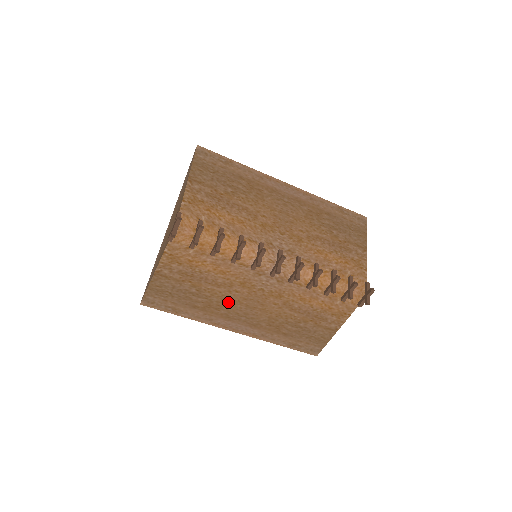
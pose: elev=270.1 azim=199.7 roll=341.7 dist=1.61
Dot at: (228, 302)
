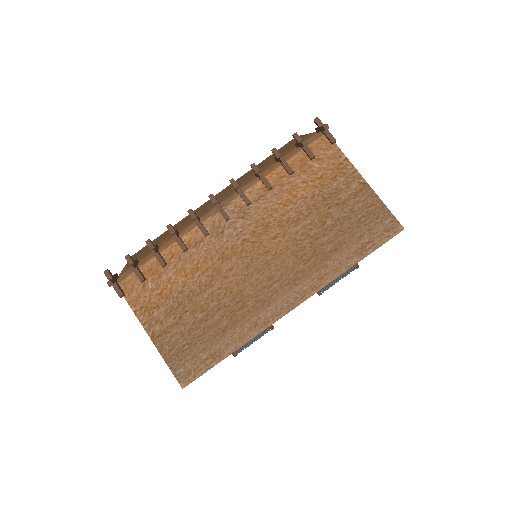
Dot at: (240, 289)
